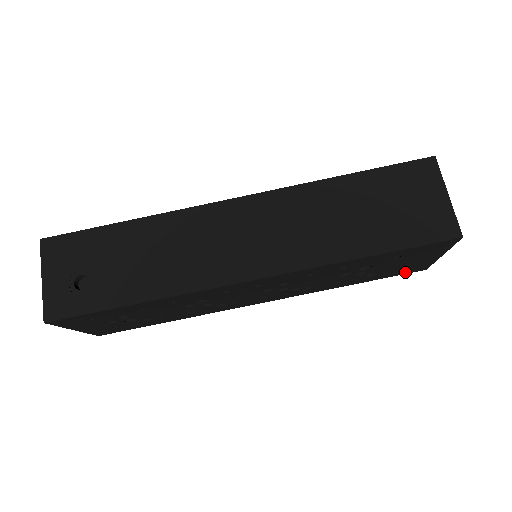
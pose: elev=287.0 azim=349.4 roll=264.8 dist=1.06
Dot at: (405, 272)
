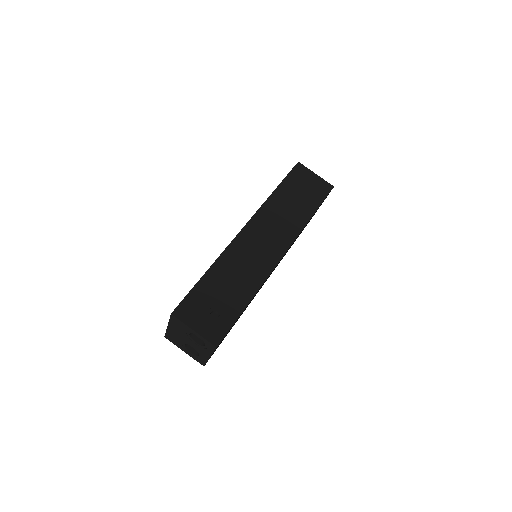
Dot at: occluded
